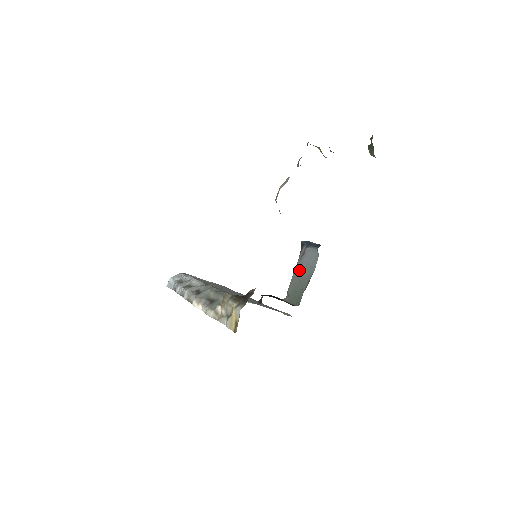
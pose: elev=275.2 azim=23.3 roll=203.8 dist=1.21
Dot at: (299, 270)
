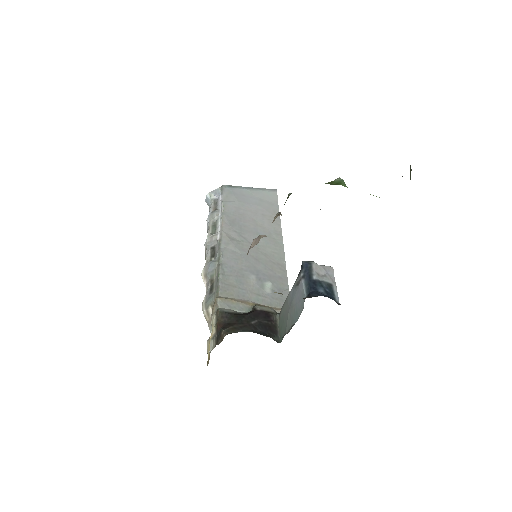
Dot at: (290, 300)
